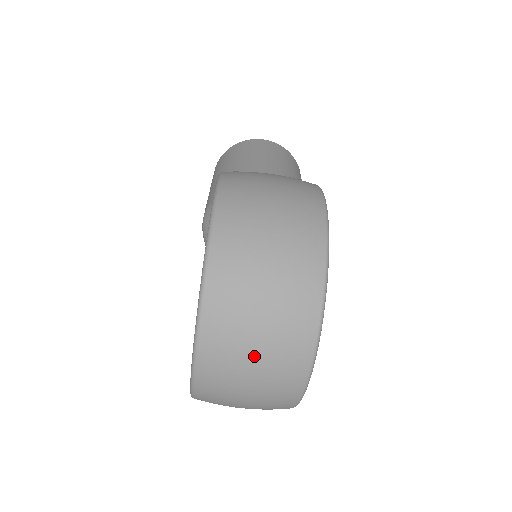
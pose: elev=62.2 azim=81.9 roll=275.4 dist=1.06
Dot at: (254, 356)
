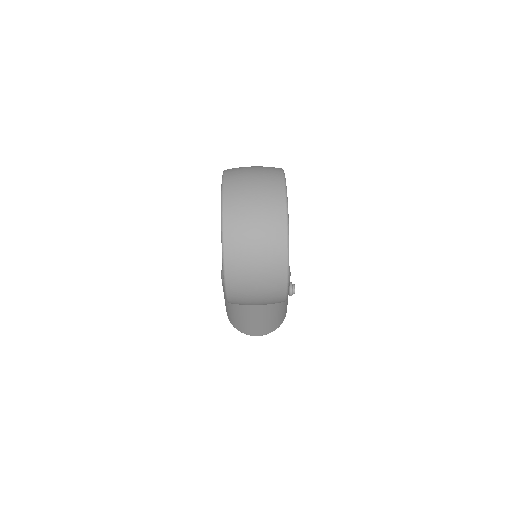
Dot at: (253, 180)
